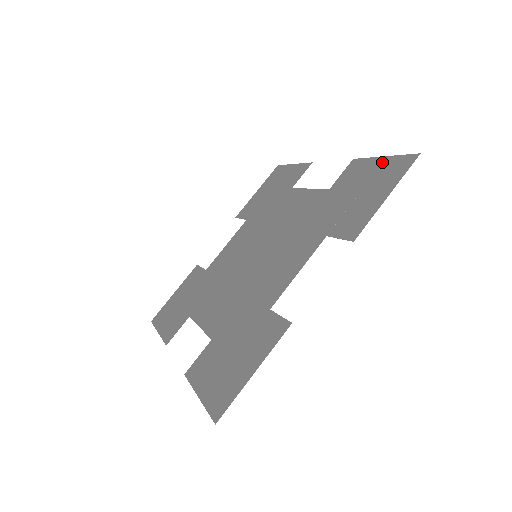
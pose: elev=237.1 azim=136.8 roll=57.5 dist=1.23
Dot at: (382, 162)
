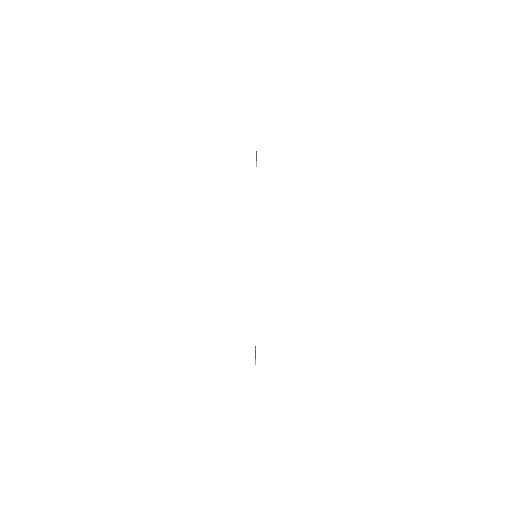
Dot at: occluded
